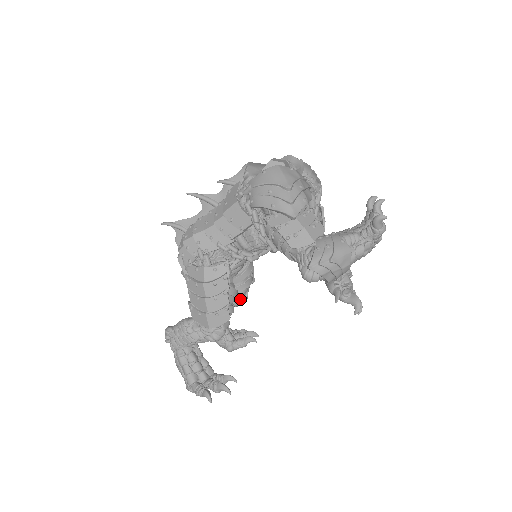
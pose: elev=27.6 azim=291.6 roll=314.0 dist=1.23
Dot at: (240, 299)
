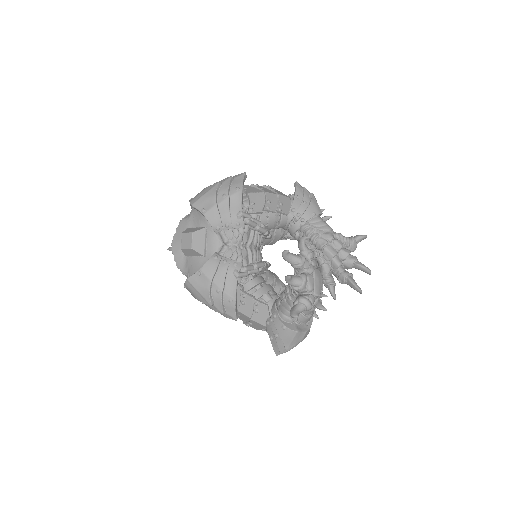
Dot at: occluded
